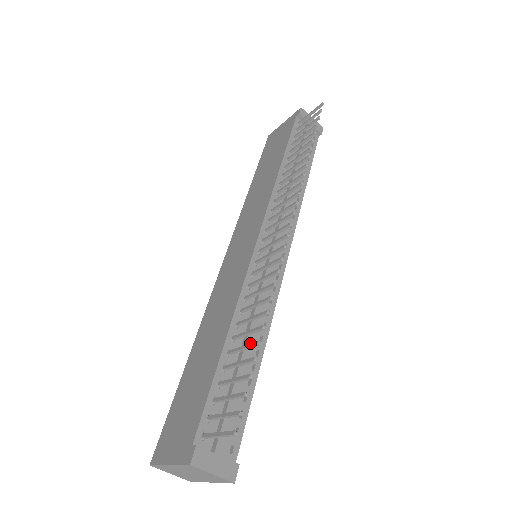
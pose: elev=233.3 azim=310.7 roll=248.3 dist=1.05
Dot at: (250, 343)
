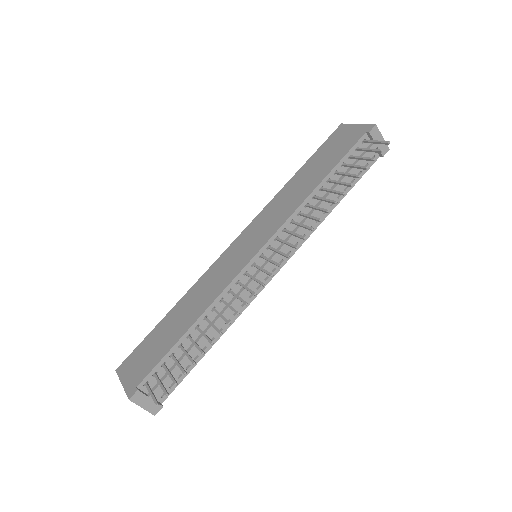
Dot at: (199, 347)
